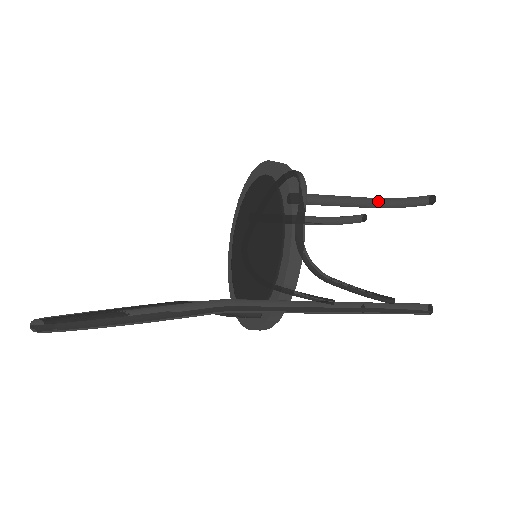
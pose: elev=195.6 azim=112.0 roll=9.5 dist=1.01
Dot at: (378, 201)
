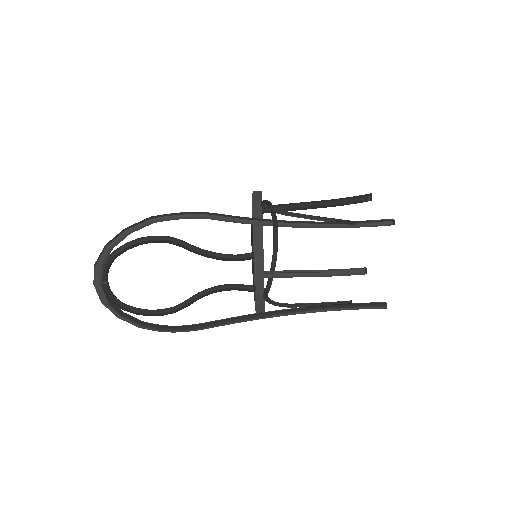
Dot at: (326, 200)
